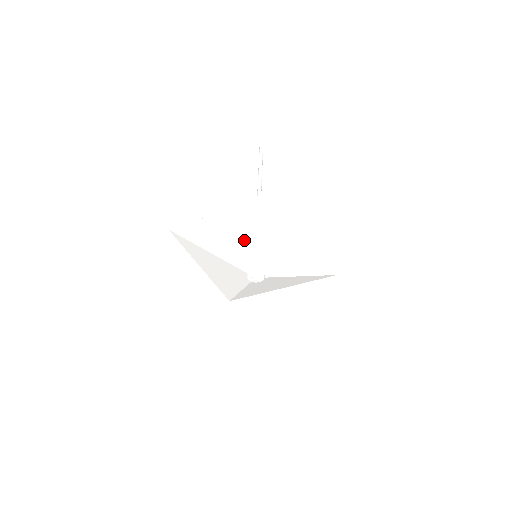
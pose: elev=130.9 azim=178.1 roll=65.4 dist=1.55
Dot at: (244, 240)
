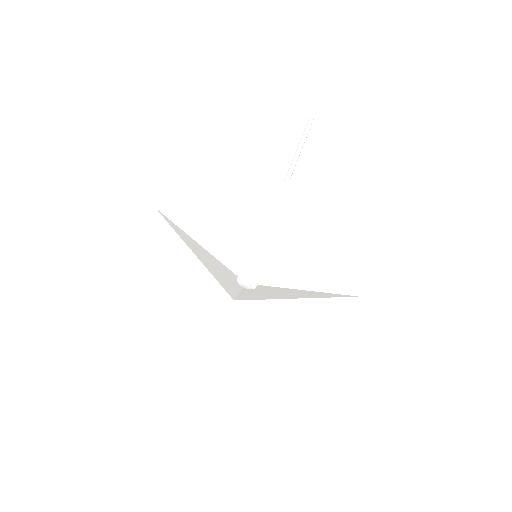
Dot at: (235, 235)
